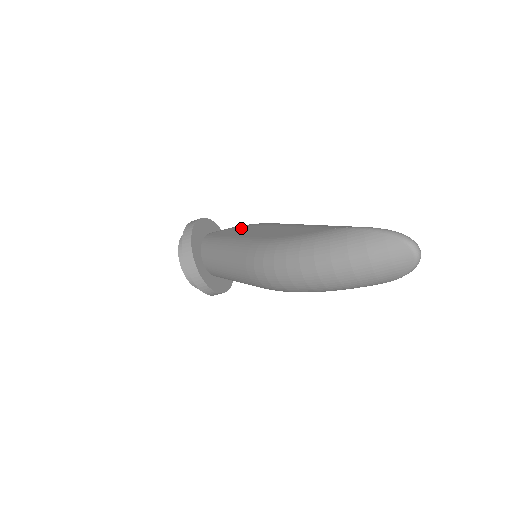
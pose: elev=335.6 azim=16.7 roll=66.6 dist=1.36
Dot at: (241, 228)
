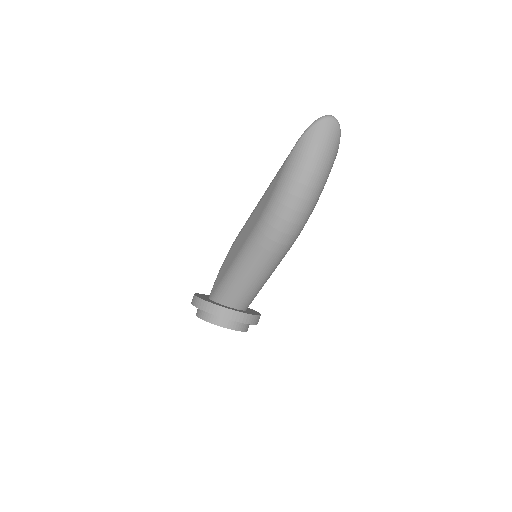
Dot at: (227, 260)
